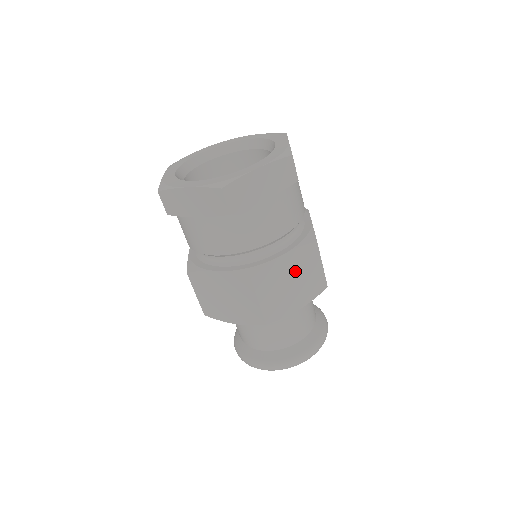
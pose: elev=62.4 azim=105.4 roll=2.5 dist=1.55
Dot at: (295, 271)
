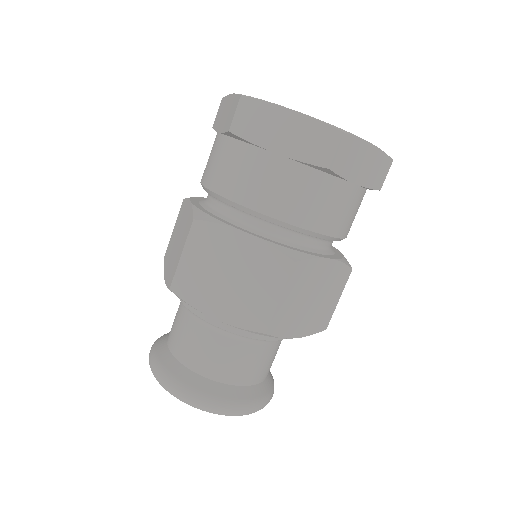
Dot at: (322, 287)
